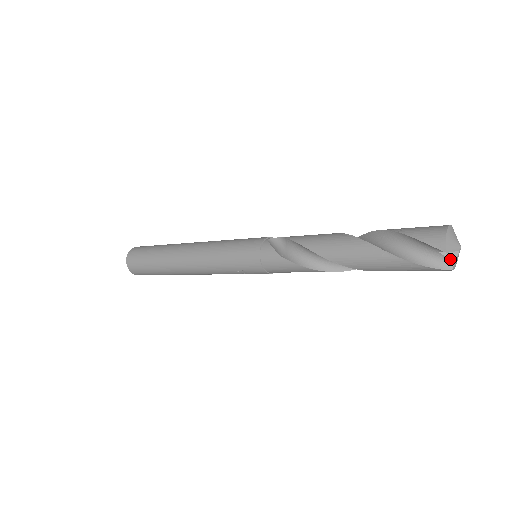
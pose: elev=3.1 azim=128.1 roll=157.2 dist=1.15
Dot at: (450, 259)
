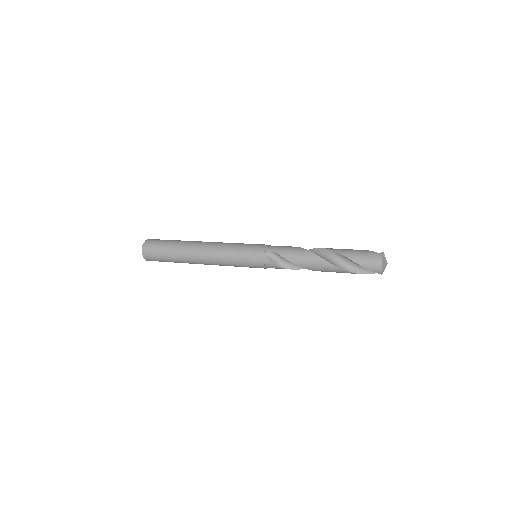
Dot at: occluded
